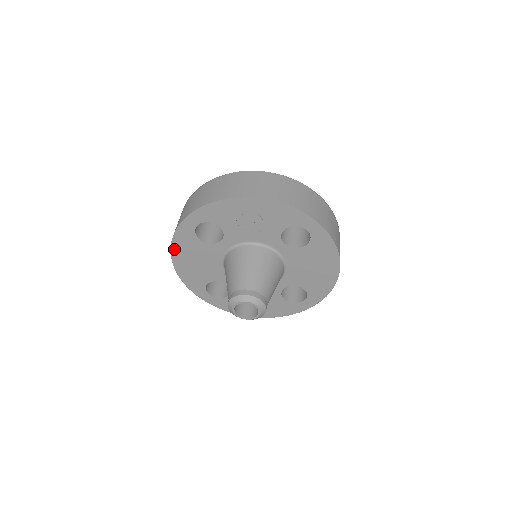
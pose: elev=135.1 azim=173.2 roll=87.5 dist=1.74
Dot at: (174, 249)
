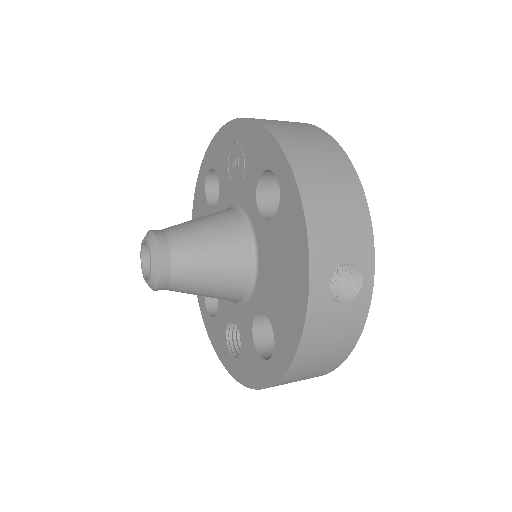
Dot at: (194, 216)
